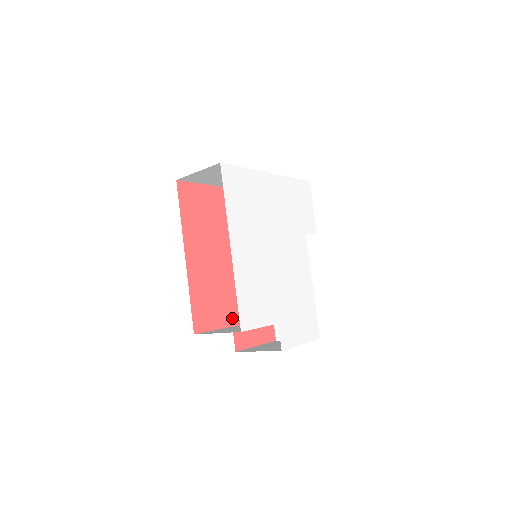
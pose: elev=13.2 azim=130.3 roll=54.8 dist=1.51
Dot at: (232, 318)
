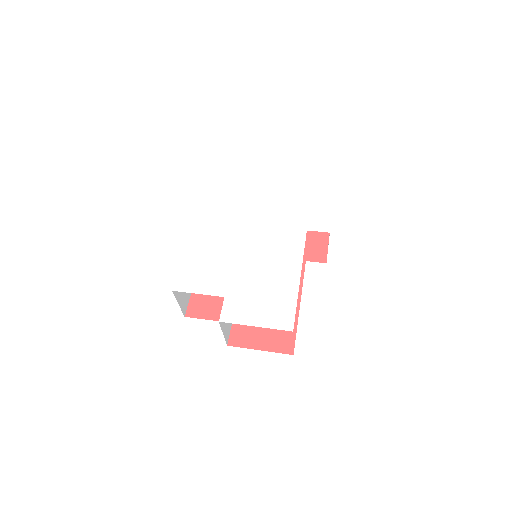
Dot at: occluded
